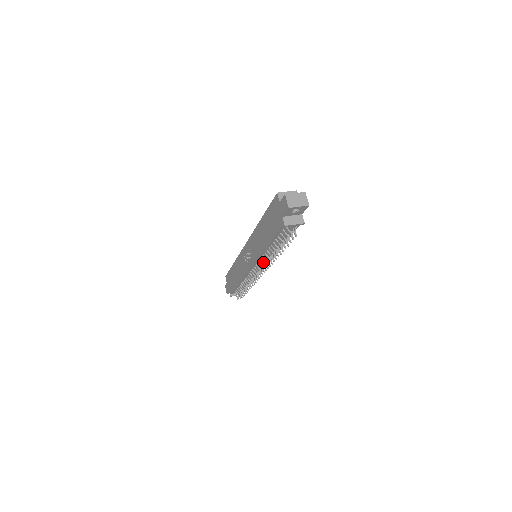
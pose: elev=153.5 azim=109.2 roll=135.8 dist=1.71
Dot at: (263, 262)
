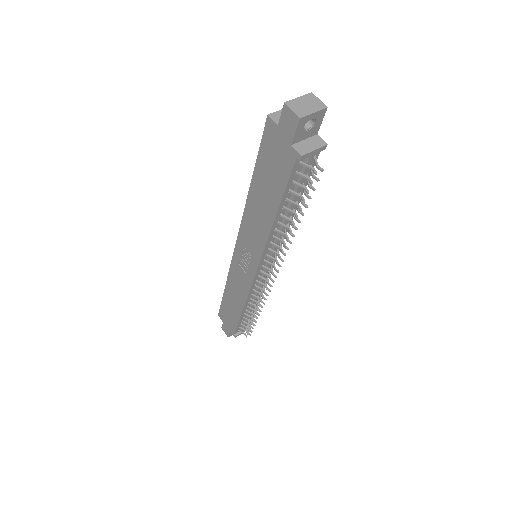
Dot at: (272, 255)
